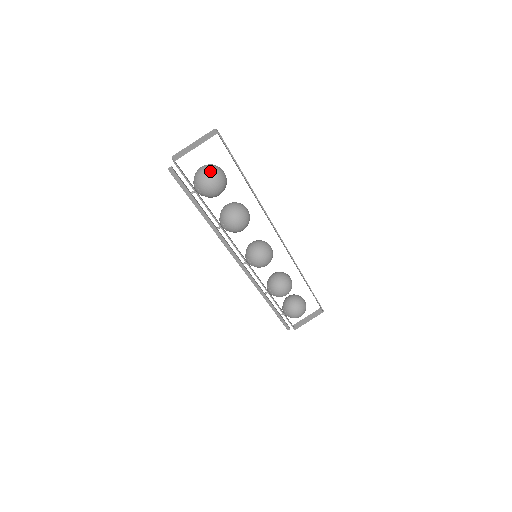
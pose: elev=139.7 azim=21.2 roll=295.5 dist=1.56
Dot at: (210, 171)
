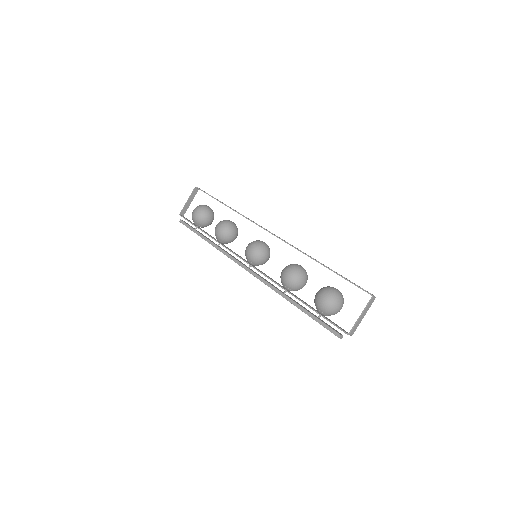
Dot at: occluded
